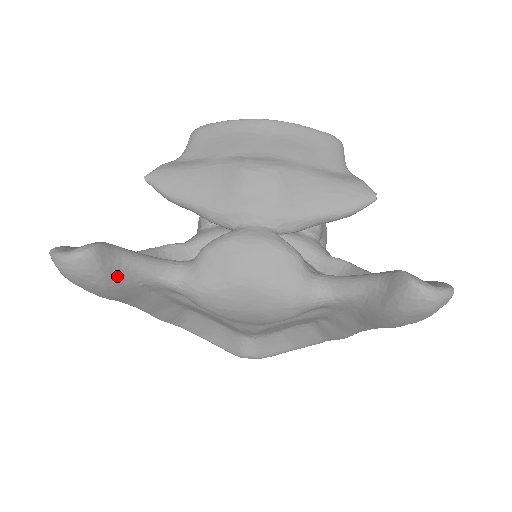
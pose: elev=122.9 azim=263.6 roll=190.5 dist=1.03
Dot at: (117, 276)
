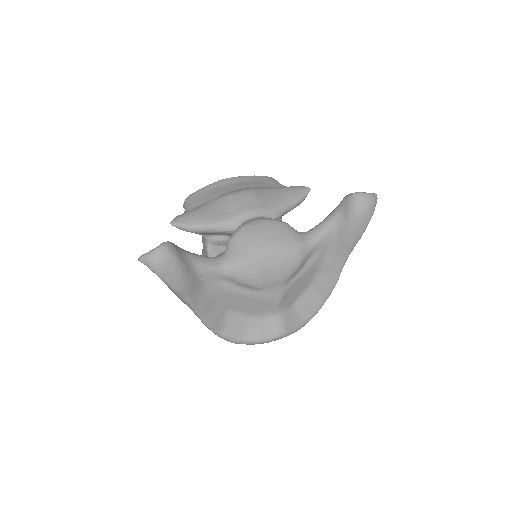
Dot at: (186, 264)
